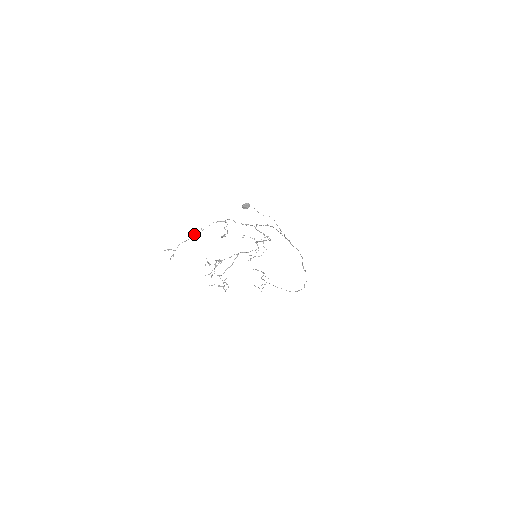
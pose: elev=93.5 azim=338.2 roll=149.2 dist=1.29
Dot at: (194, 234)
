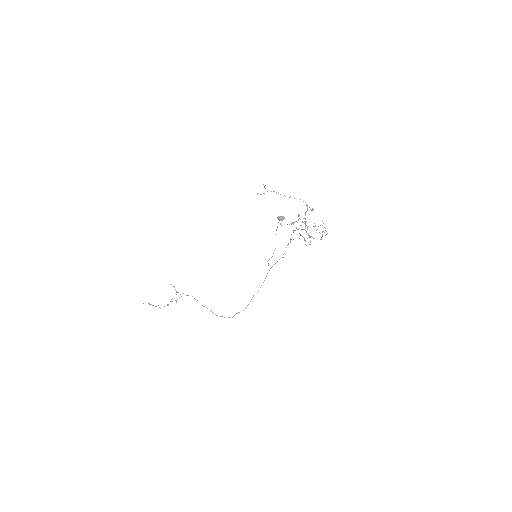
Dot at: (284, 195)
